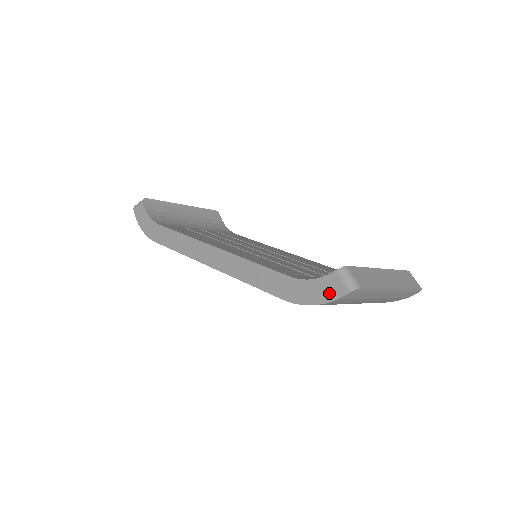
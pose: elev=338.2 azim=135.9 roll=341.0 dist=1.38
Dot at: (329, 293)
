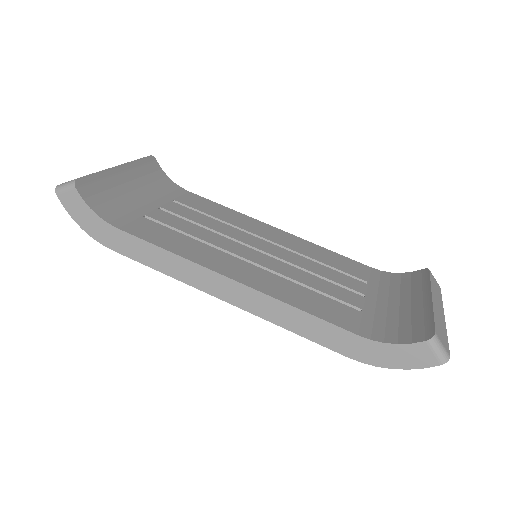
Dot at: (414, 361)
